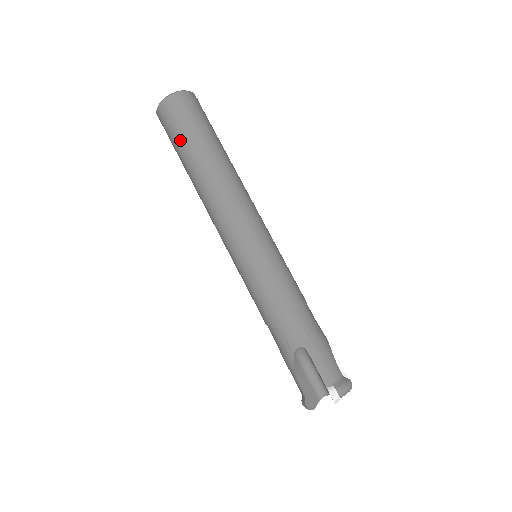
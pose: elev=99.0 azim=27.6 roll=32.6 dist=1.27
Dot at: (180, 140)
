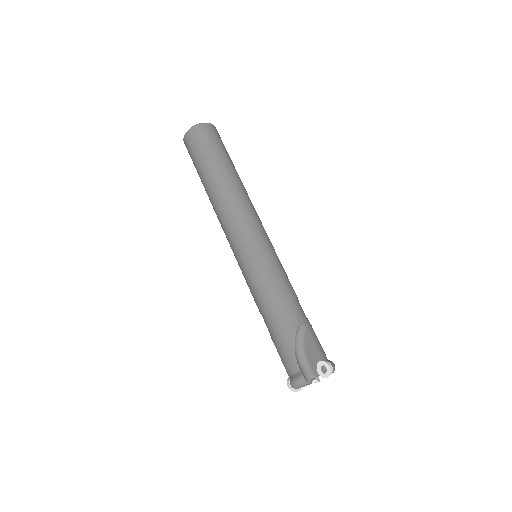
Dot at: (212, 153)
